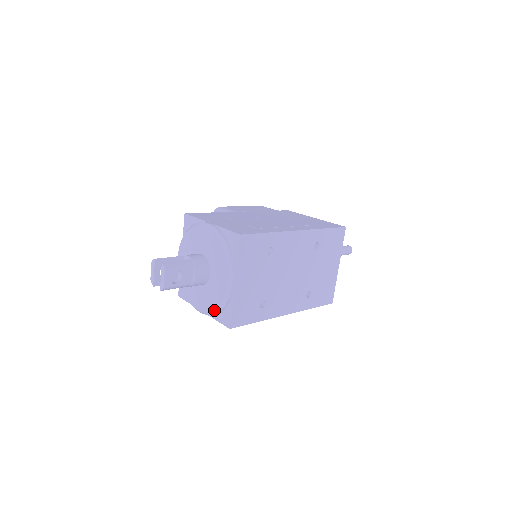
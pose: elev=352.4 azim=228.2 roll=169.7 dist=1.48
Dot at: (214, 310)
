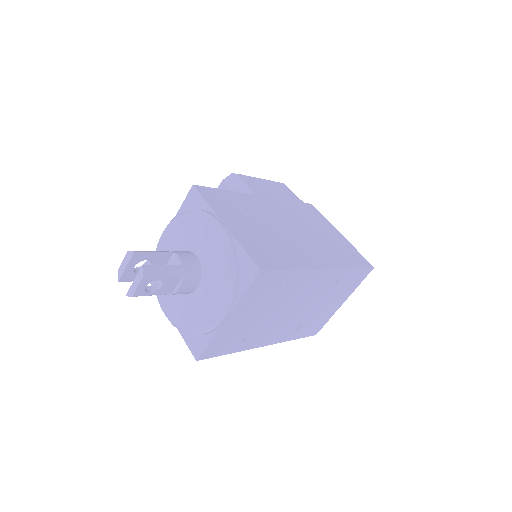
Dot at: (186, 331)
